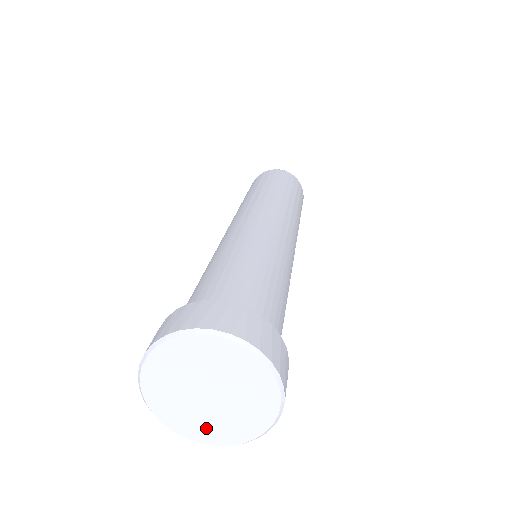
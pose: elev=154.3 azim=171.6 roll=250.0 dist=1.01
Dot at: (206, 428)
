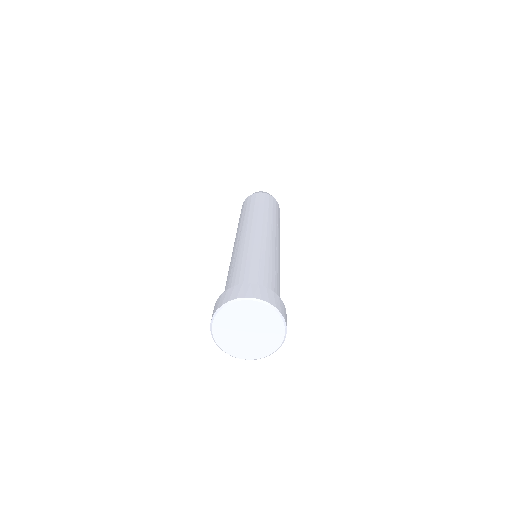
Dot at: (231, 344)
